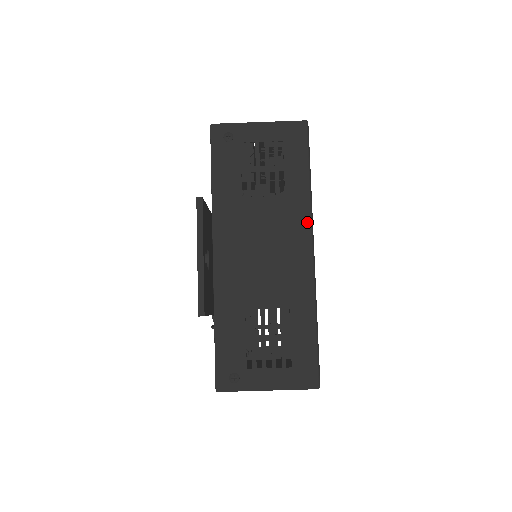
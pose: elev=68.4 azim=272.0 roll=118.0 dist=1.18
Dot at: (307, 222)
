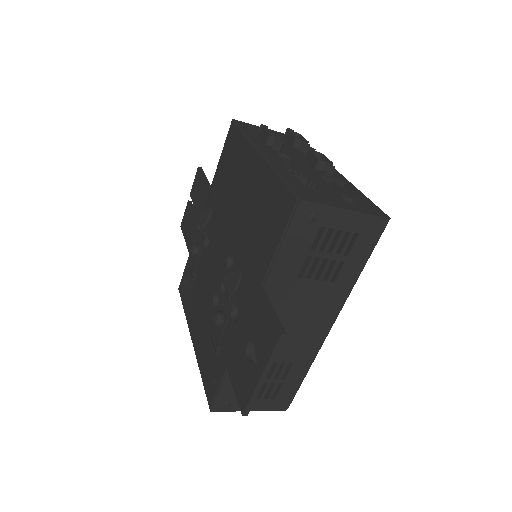
Dot at: (340, 306)
